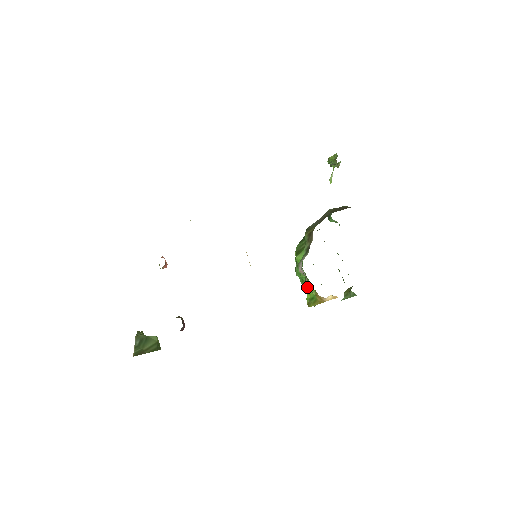
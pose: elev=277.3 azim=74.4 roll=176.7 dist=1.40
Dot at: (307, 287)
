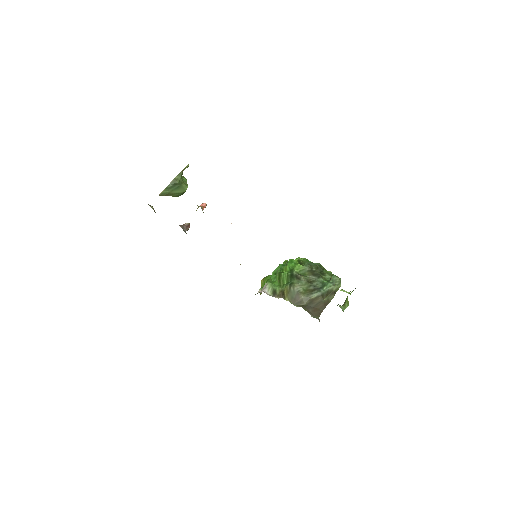
Dot at: (260, 289)
